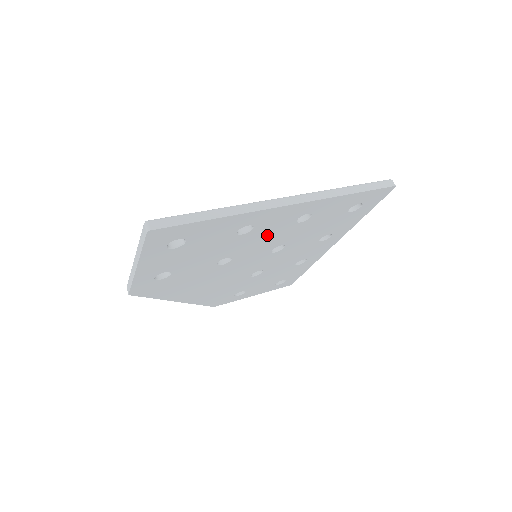
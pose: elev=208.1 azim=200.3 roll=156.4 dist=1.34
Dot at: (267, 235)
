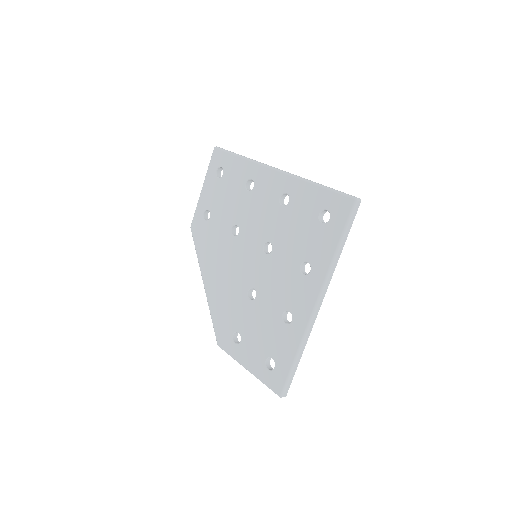
Dot at: occluded
